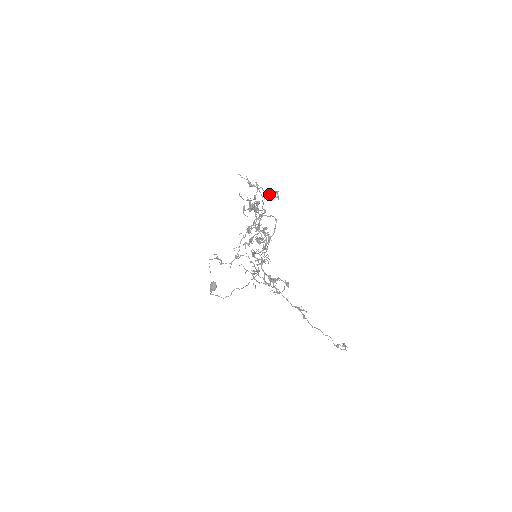
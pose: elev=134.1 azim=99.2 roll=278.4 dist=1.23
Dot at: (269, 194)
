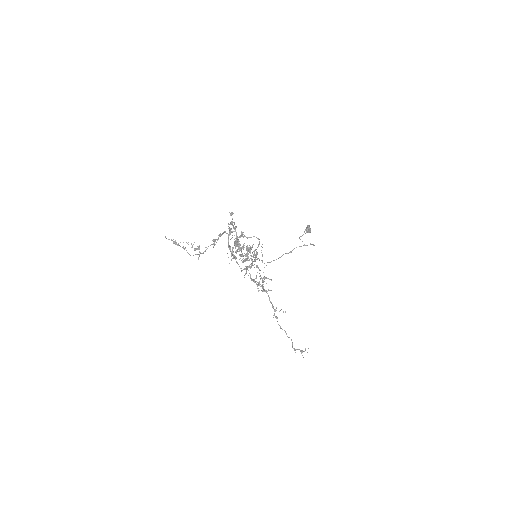
Dot at: occluded
